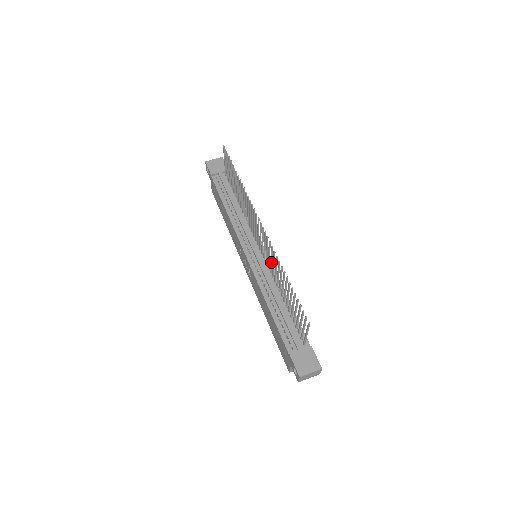
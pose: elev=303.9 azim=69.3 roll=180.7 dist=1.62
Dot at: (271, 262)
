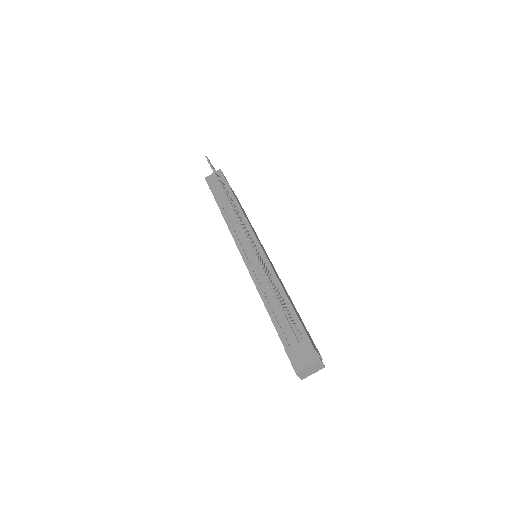
Dot at: occluded
